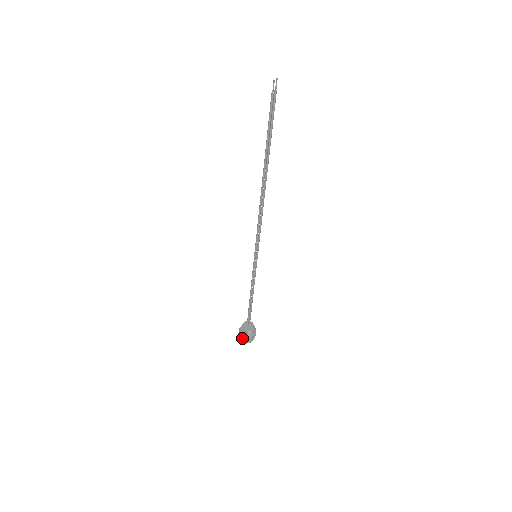
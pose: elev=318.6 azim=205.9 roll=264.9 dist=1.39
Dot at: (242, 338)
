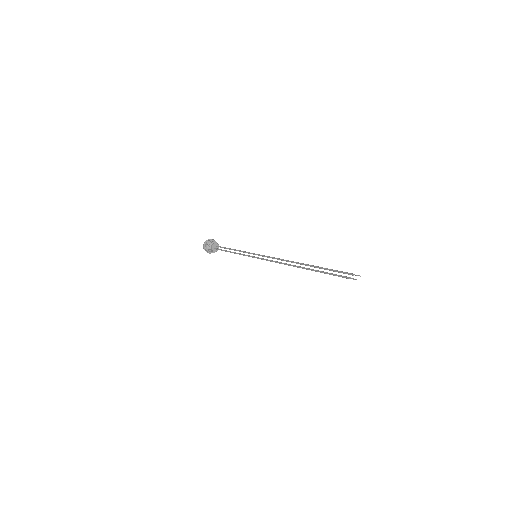
Dot at: (205, 249)
